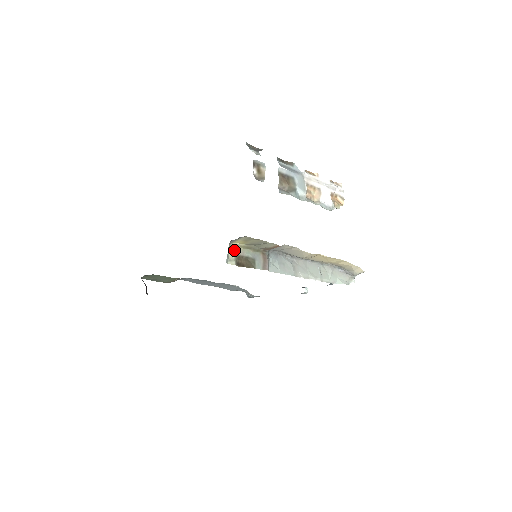
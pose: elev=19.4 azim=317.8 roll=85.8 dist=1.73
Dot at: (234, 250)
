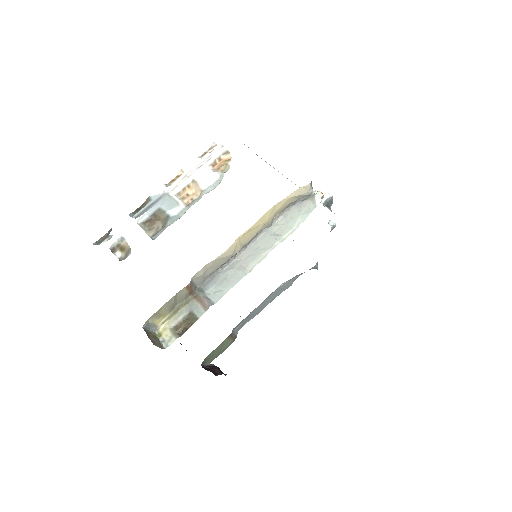
Dot at: (166, 328)
